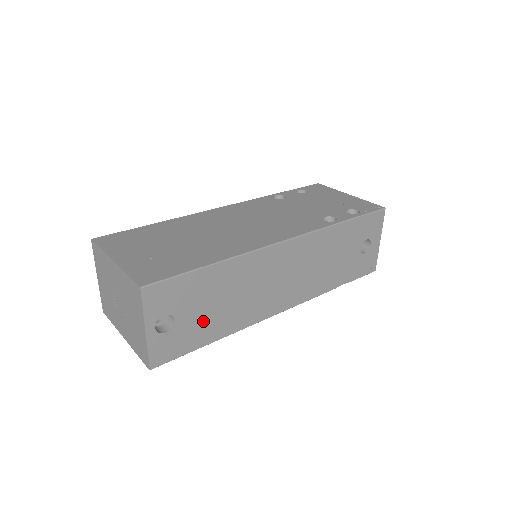
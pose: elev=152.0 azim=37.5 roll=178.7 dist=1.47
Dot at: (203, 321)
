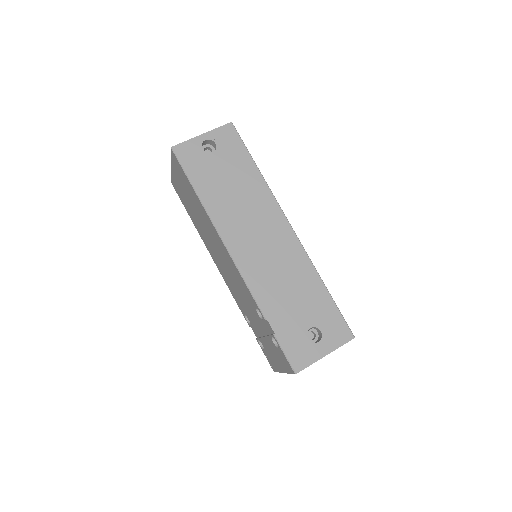
Dot at: (214, 177)
